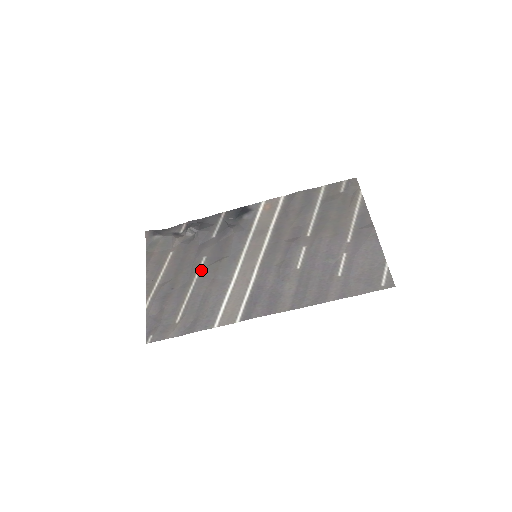
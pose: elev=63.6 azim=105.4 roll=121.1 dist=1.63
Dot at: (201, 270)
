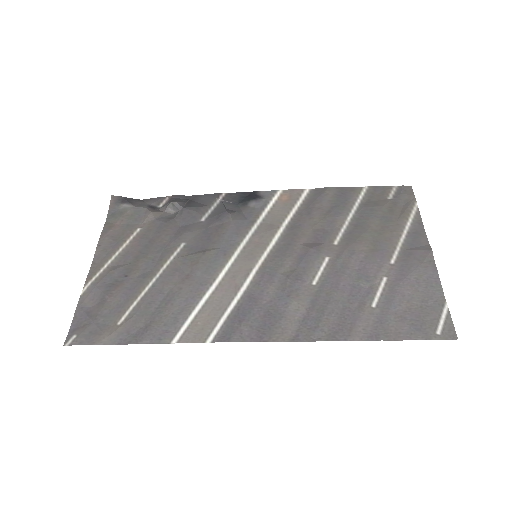
Dot at: (174, 259)
